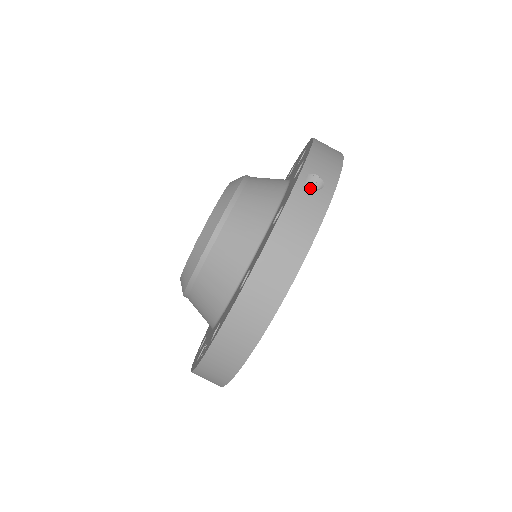
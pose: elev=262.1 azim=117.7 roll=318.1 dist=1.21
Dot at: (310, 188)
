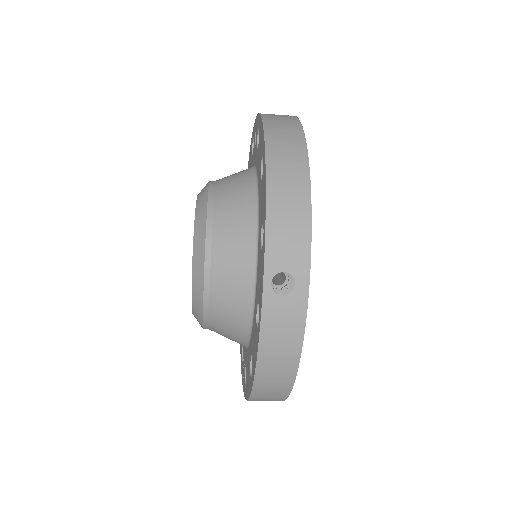
Dot at: (280, 296)
